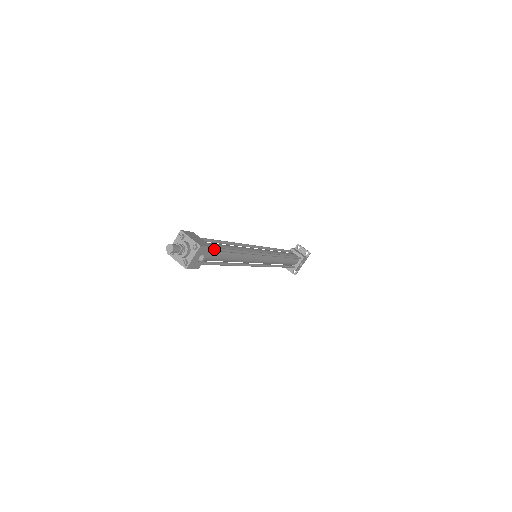
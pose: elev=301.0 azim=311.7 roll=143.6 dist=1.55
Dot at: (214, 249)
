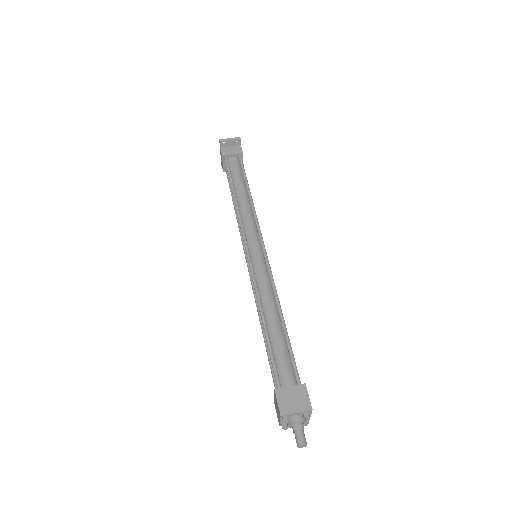
Dot at: (297, 372)
